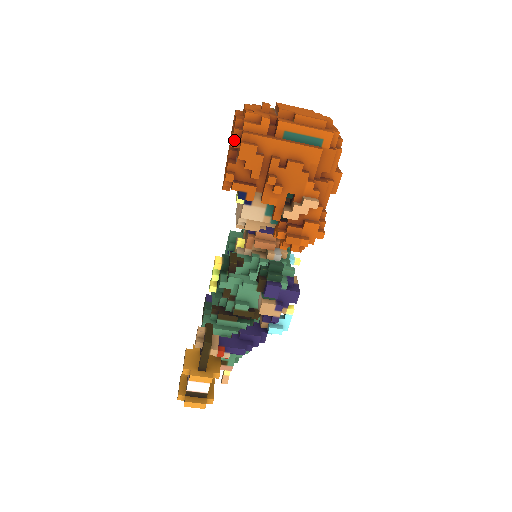
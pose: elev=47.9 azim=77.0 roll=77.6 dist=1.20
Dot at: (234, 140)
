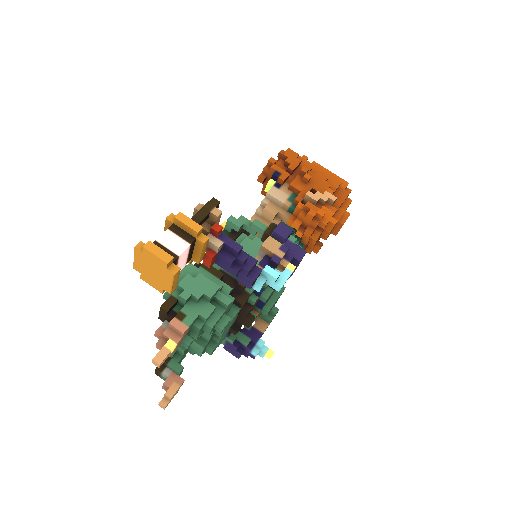
Dot at: (282, 150)
